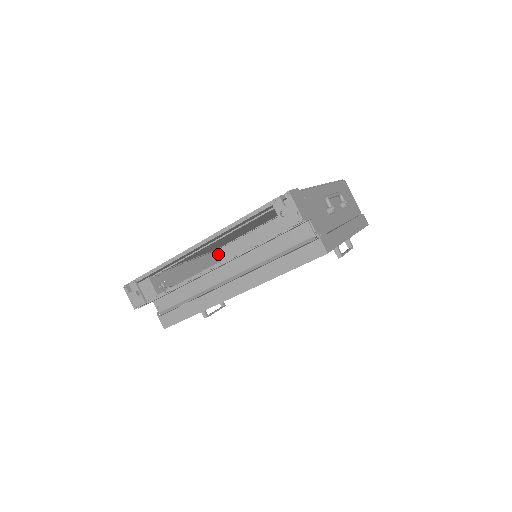
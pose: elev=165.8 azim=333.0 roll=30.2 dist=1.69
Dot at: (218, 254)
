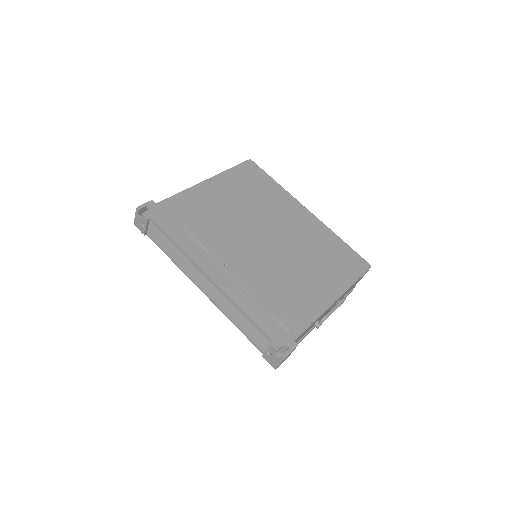
Dot at: occluded
